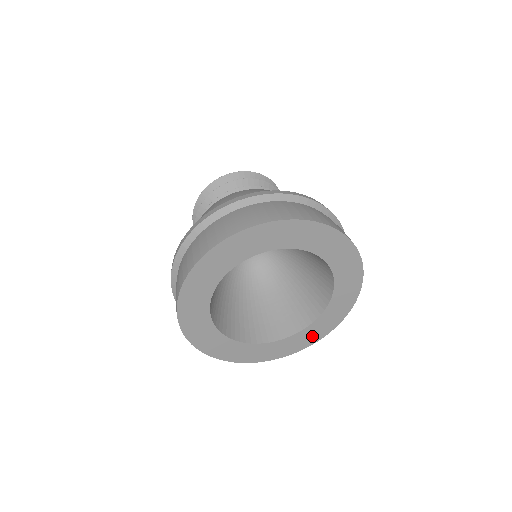
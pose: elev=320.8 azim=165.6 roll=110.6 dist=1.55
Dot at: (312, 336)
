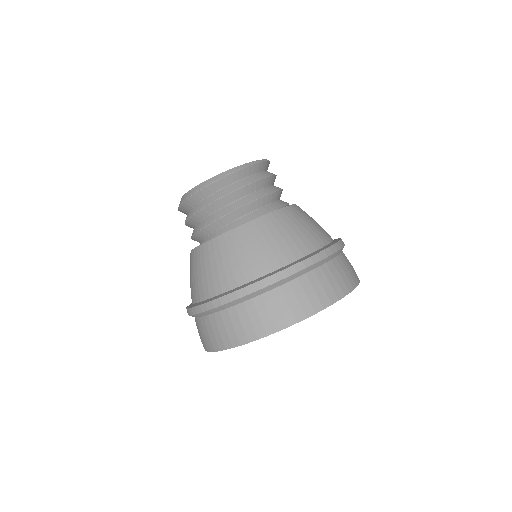
Dot at: occluded
